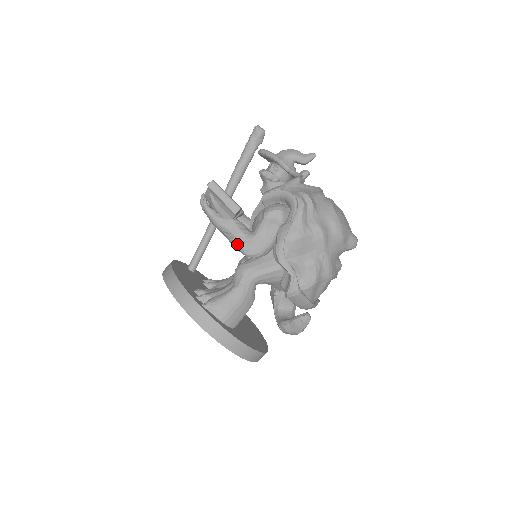
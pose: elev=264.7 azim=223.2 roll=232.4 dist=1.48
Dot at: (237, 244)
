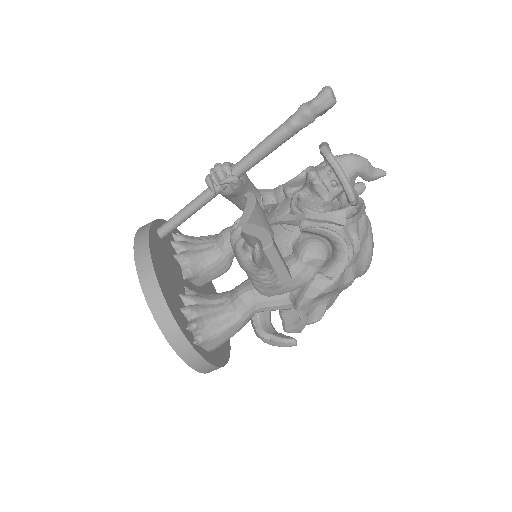
Dot at: (258, 286)
